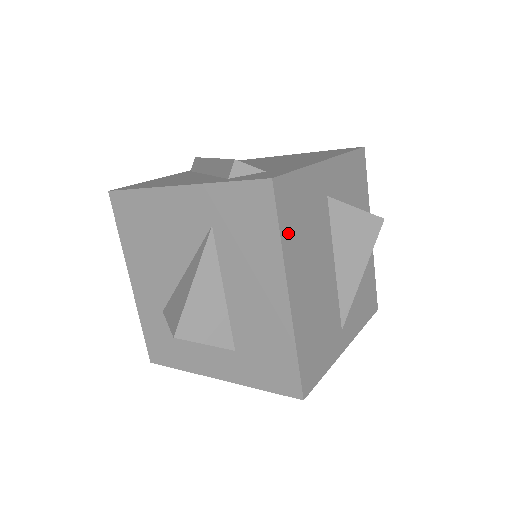
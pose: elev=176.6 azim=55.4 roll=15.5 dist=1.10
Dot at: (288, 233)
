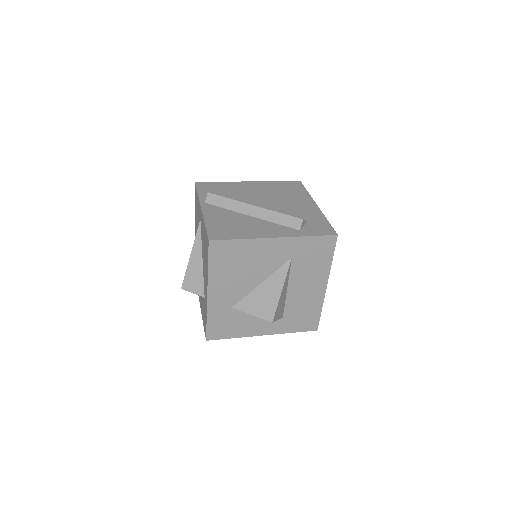
Dot at: occluded
